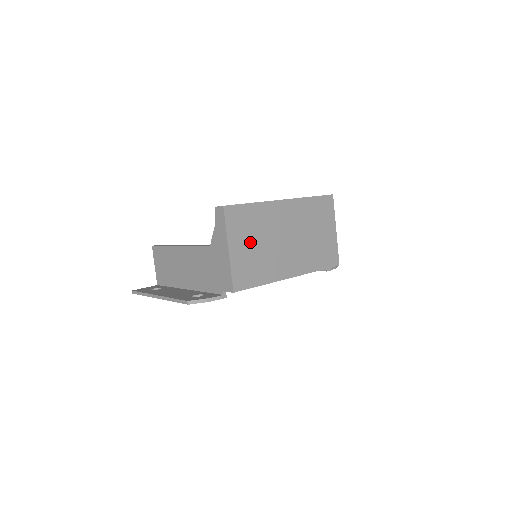
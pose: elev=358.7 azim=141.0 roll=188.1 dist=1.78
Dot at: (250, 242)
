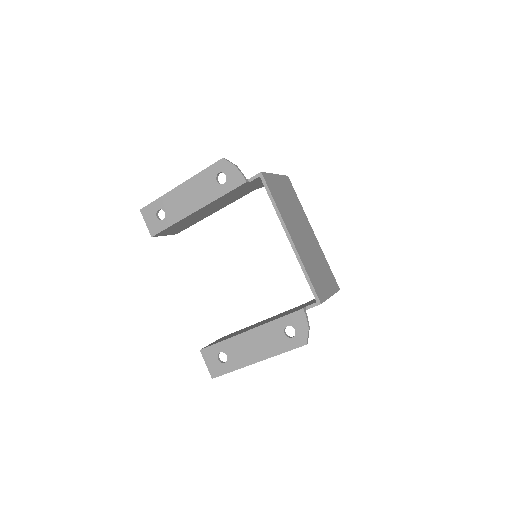
Dot at: (286, 195)
